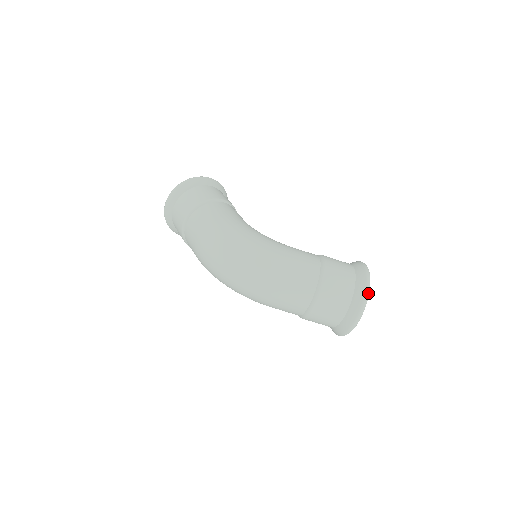
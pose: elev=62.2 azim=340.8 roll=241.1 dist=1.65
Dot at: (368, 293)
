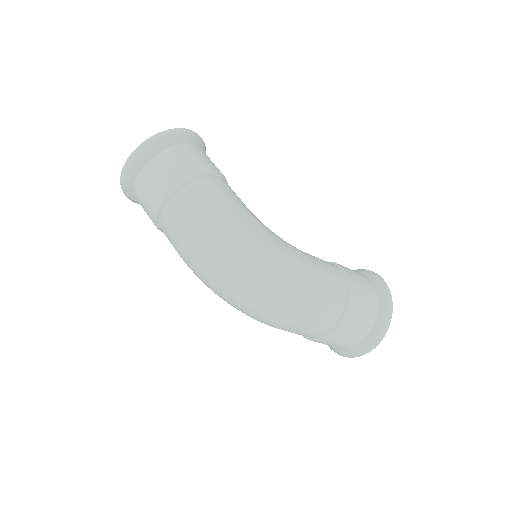
Dot at: occluded
